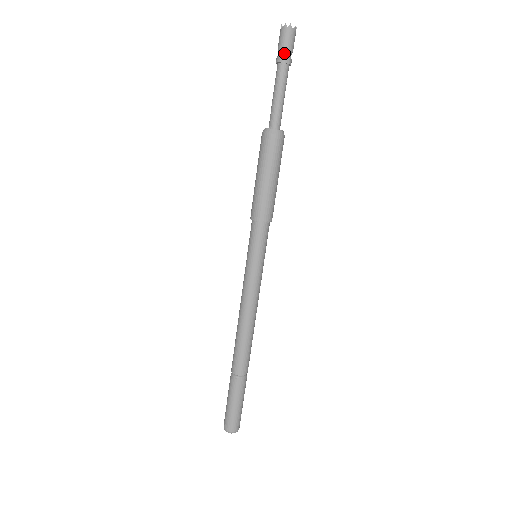
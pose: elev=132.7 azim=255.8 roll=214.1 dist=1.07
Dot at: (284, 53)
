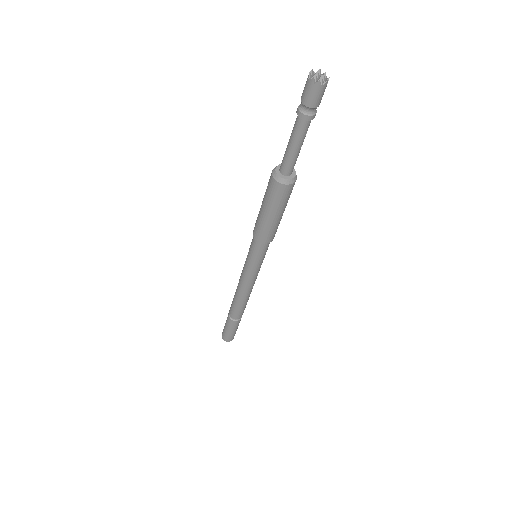
Dot at: (306, 109)
